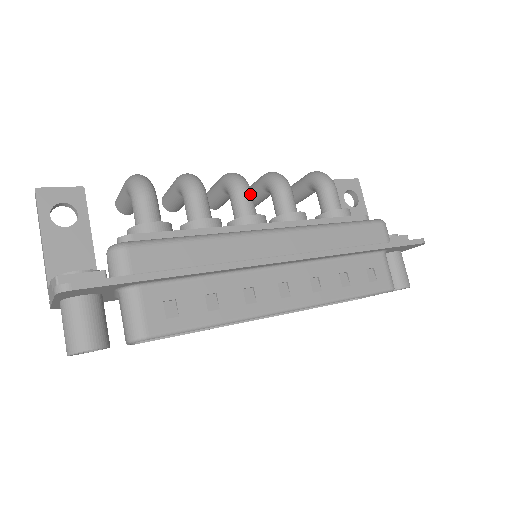
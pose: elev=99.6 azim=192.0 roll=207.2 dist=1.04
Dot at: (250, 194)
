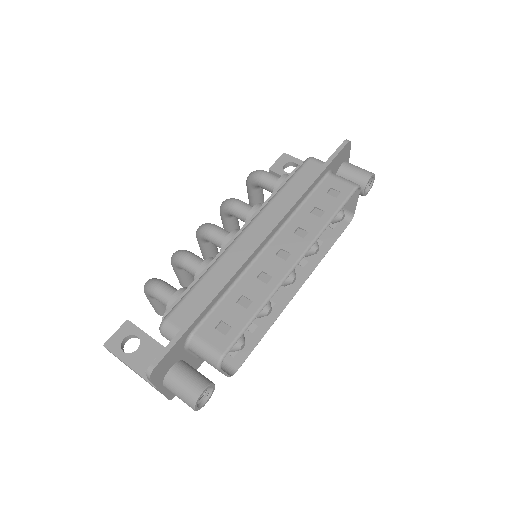
Dot at: (216, 227)
